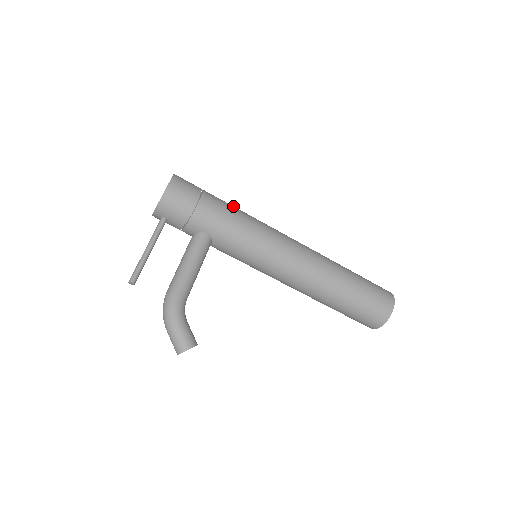
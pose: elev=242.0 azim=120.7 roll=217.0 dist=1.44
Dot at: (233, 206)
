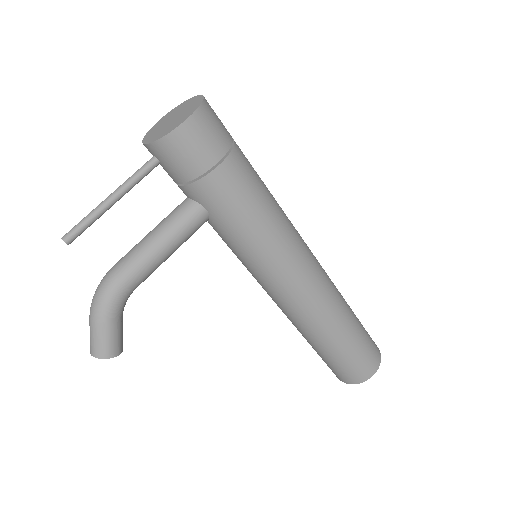
Dot at: (263, 184)
